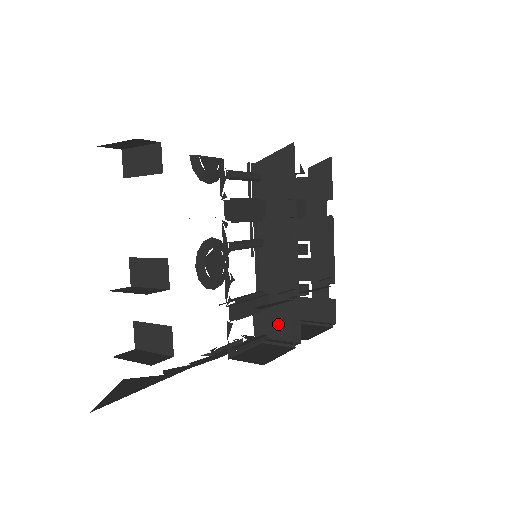
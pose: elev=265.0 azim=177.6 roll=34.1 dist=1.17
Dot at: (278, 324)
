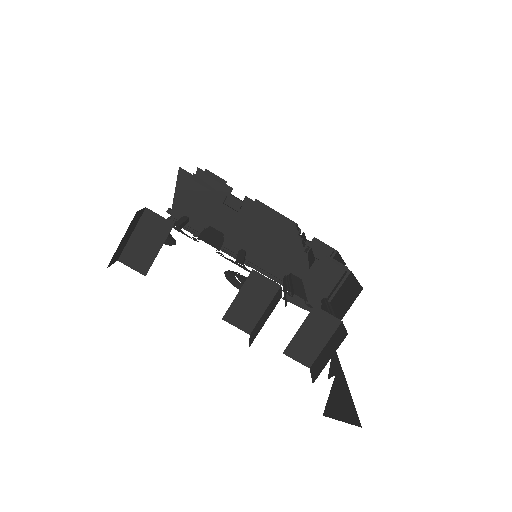
Dot at: (320, 280)
